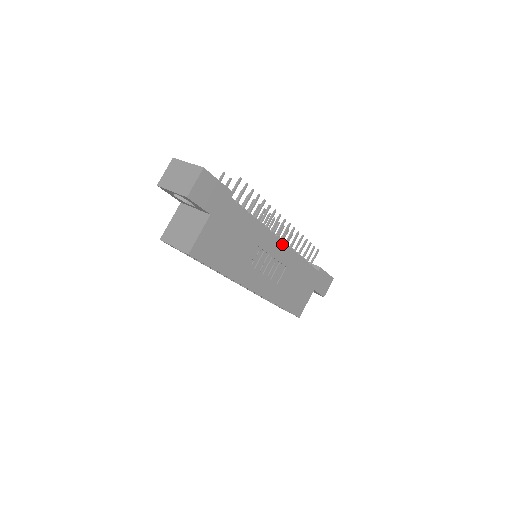
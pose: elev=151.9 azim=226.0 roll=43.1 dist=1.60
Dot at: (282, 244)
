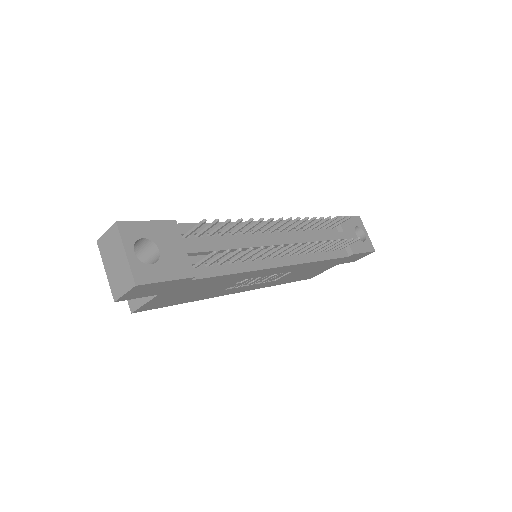
Dot at: (286, 266)
